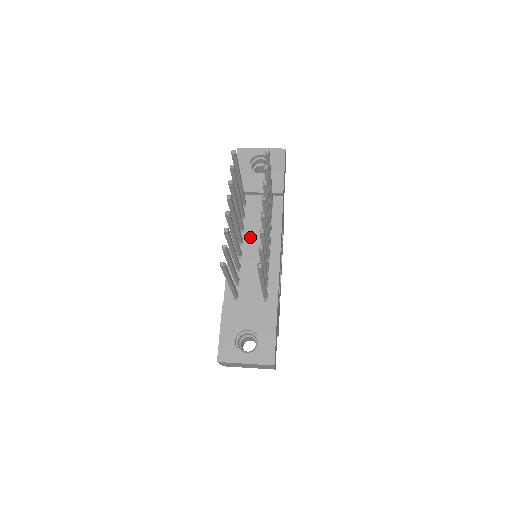
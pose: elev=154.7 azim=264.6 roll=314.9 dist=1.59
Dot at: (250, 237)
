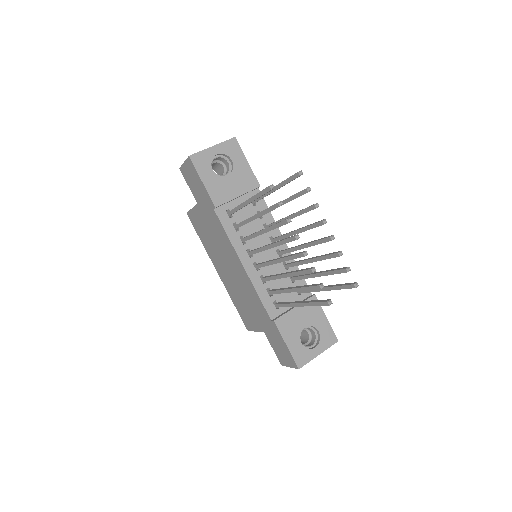
Dot at: (255, 244)
